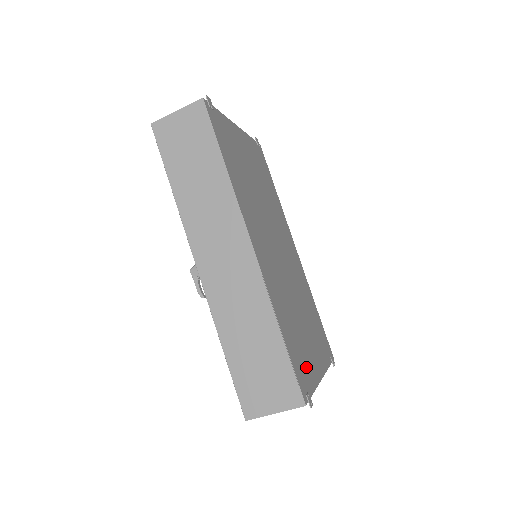
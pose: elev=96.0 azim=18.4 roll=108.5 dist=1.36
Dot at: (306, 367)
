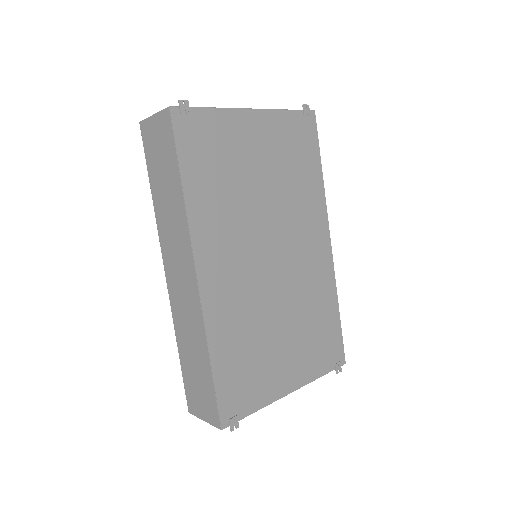
Dot at: (252, 389)
